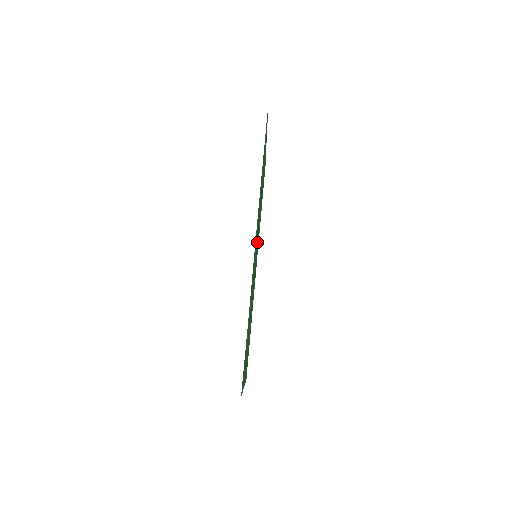
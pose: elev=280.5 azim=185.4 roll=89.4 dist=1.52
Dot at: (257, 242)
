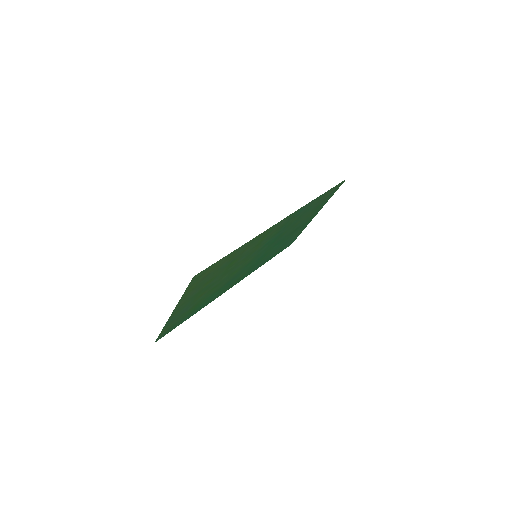
Dot at: (260, 256)
